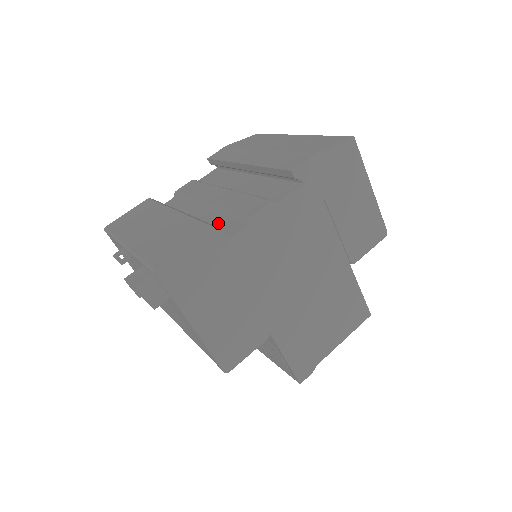
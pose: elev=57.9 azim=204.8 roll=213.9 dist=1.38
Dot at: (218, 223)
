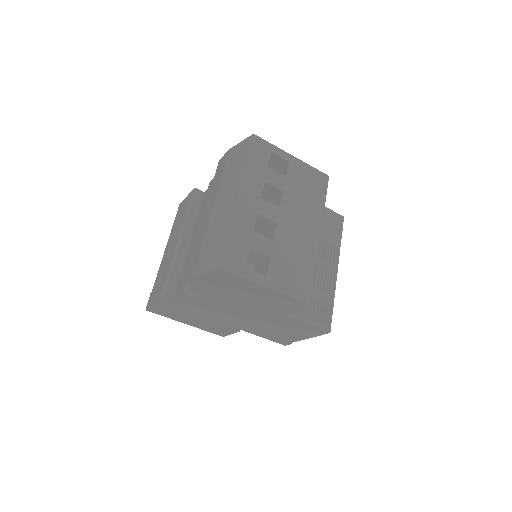
Dot at: occluded
